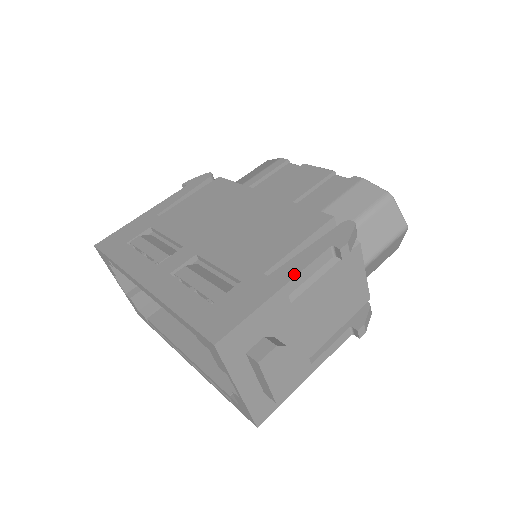
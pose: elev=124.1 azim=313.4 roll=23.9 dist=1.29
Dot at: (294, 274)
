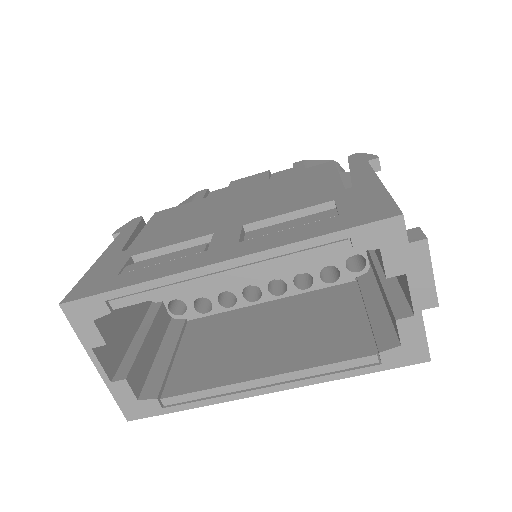
Dot at: (373, 175)
